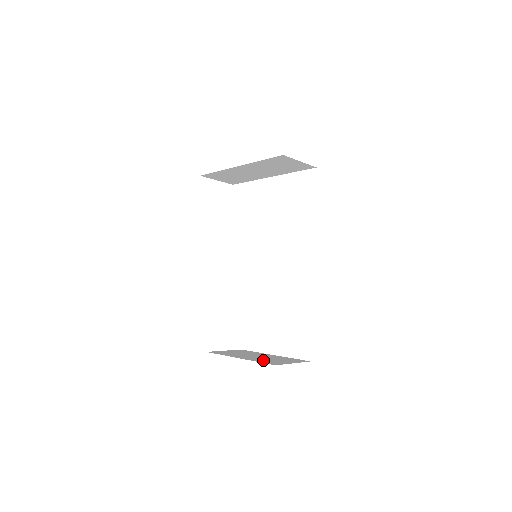
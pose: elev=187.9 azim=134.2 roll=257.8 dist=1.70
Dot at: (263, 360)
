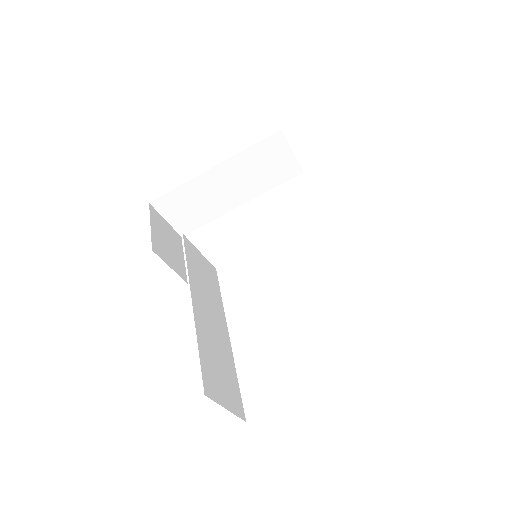
Dot at: occluded
